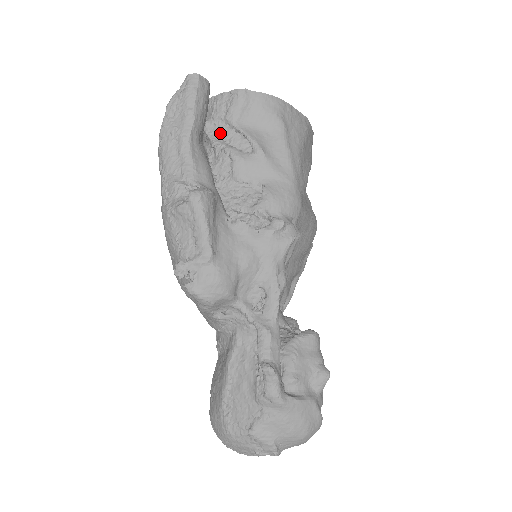
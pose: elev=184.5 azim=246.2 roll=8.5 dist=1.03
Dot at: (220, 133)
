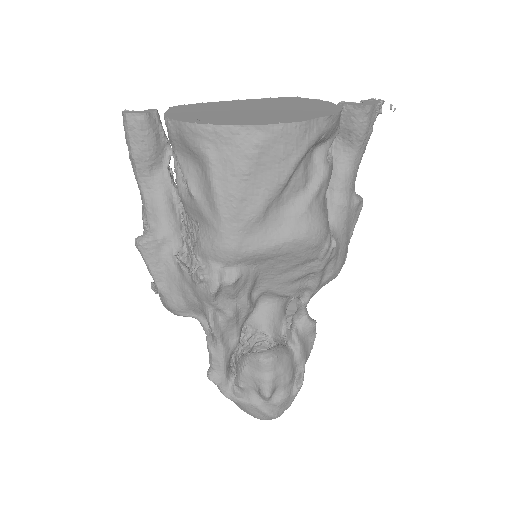
Dot at: occluded
